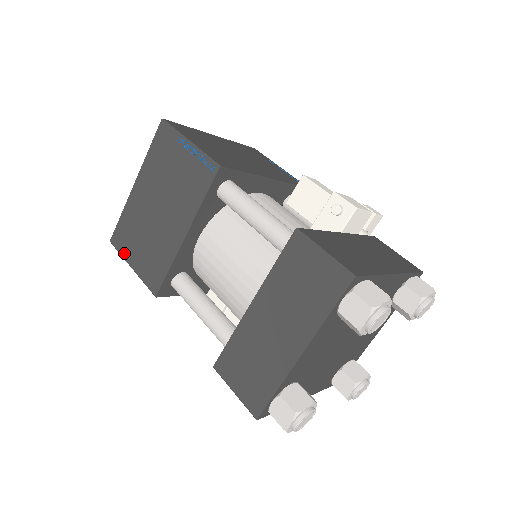
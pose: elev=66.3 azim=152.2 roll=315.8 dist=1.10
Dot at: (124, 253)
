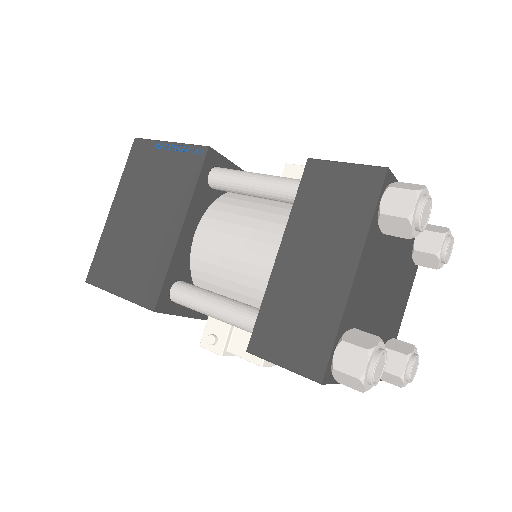
Dot at: (106, 284)
